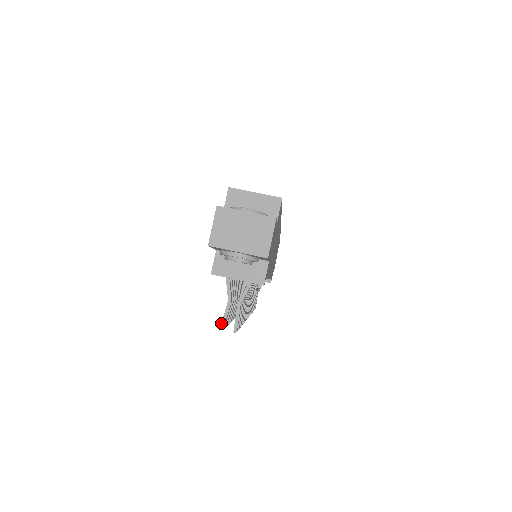
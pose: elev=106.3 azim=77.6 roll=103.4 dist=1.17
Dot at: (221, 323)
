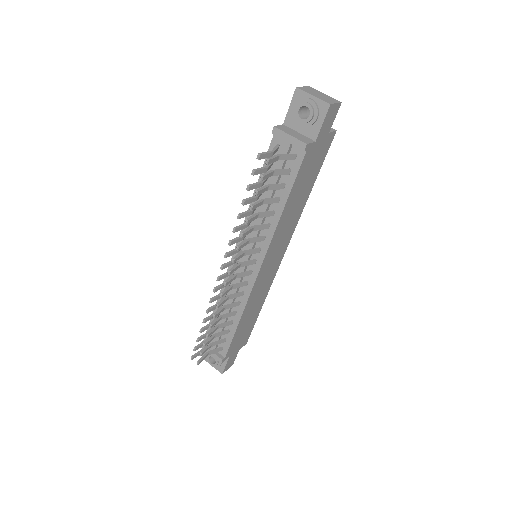
Dot at: (260, 153)
